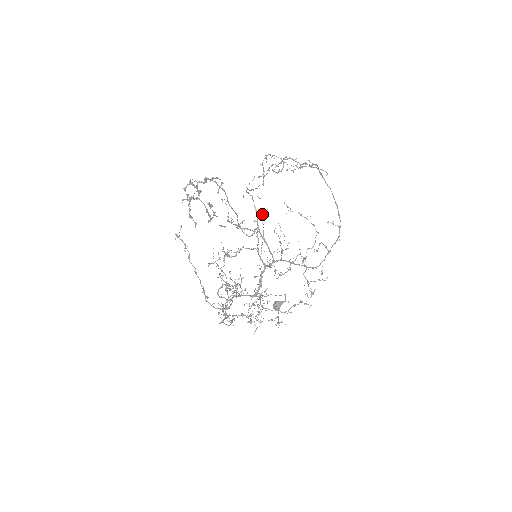
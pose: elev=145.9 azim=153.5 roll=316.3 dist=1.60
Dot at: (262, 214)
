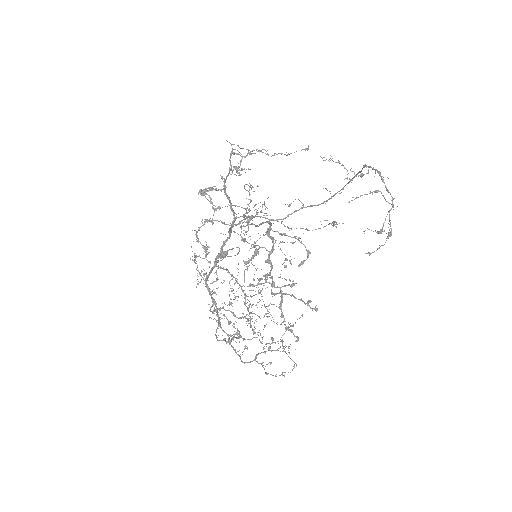
Dot at: (239, 174)
